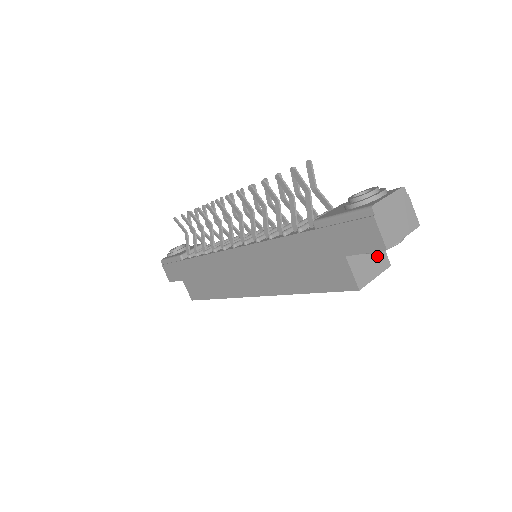
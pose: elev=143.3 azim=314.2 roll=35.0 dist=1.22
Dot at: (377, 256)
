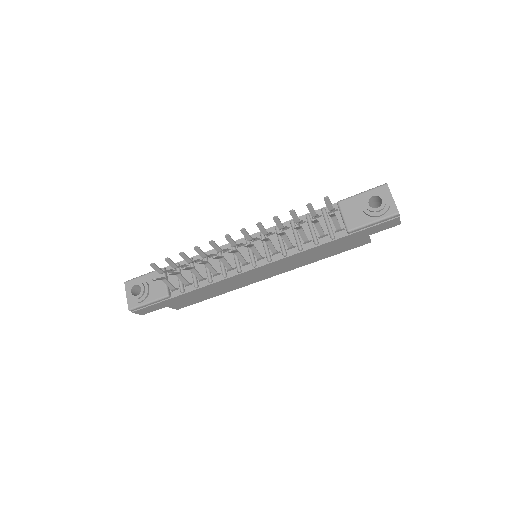
Dot at: occluded
